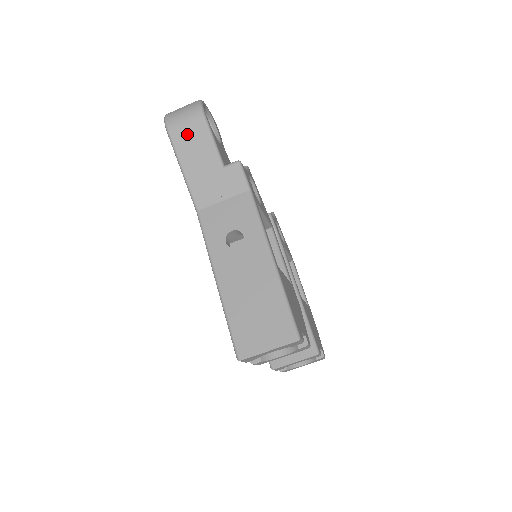
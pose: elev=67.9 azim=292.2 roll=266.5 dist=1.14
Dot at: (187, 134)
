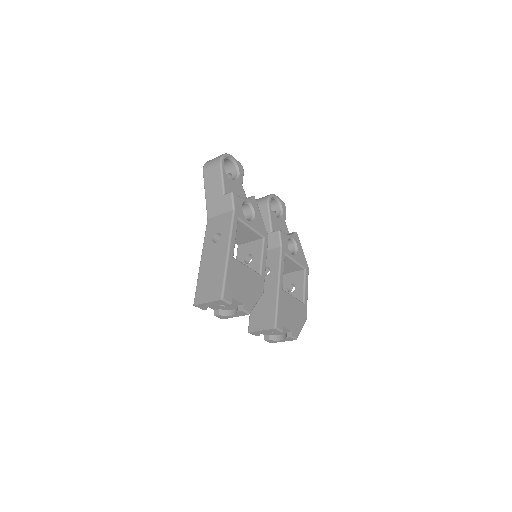
Dot at: (211, 174)
